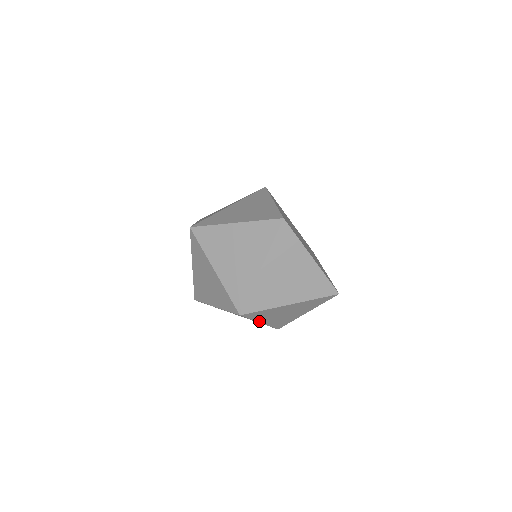
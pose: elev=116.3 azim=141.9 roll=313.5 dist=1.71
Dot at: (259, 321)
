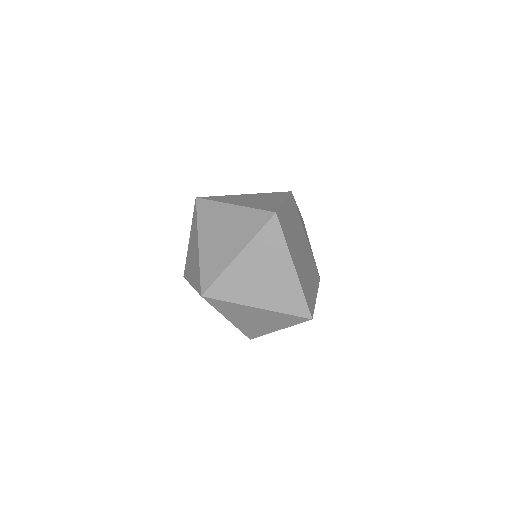
Dot at: (225, 316)
